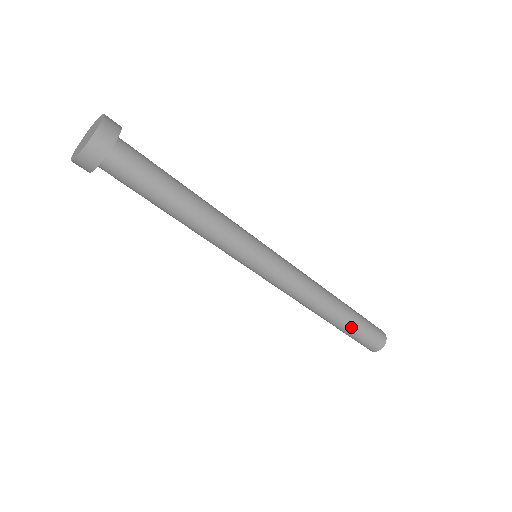
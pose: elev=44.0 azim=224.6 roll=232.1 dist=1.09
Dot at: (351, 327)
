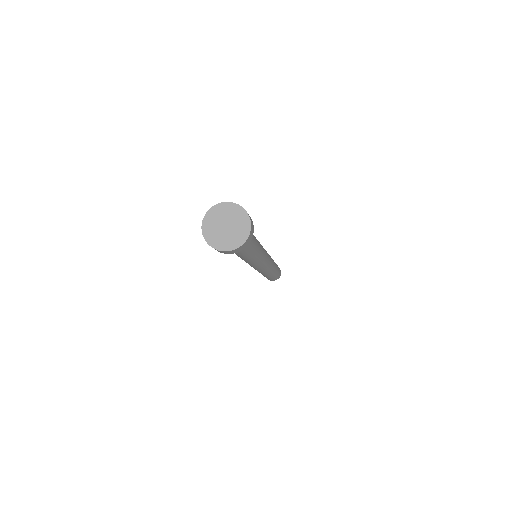
Dot at: (277, 270)
